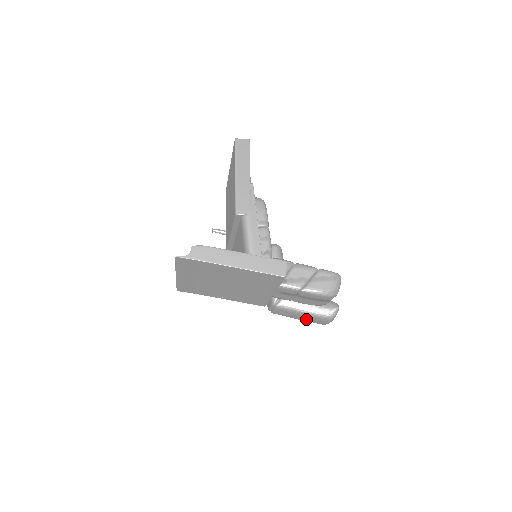
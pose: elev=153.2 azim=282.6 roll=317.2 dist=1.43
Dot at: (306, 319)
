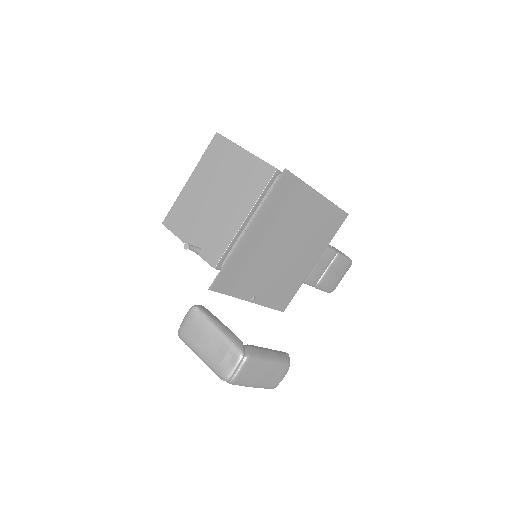
Dot at: (266, 377)
